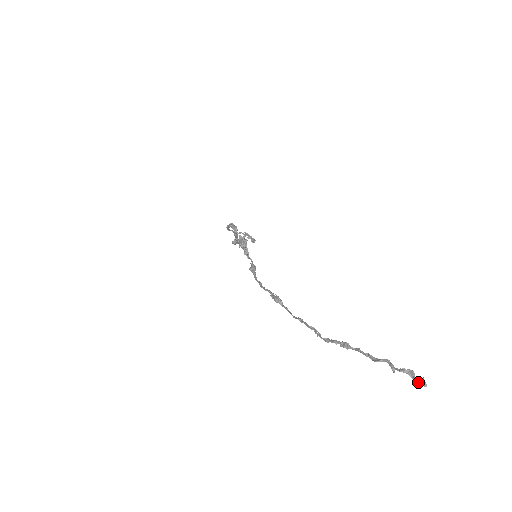
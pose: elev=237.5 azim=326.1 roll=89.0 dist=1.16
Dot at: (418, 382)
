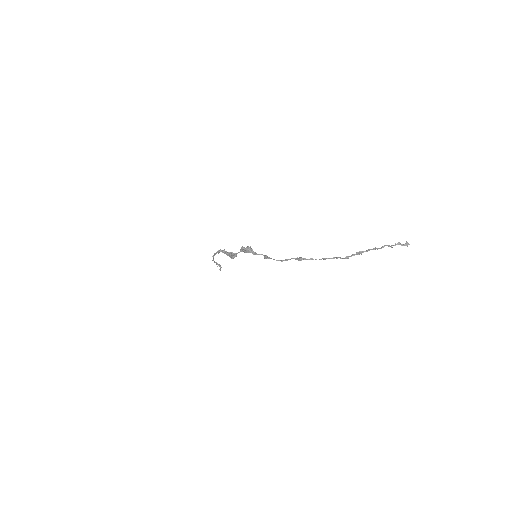
Dot at: (405, 245)
